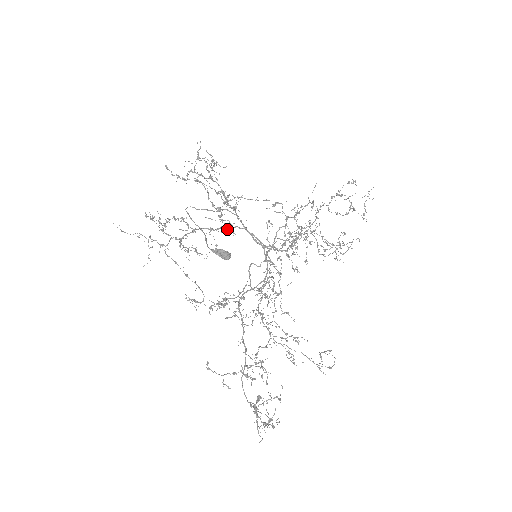
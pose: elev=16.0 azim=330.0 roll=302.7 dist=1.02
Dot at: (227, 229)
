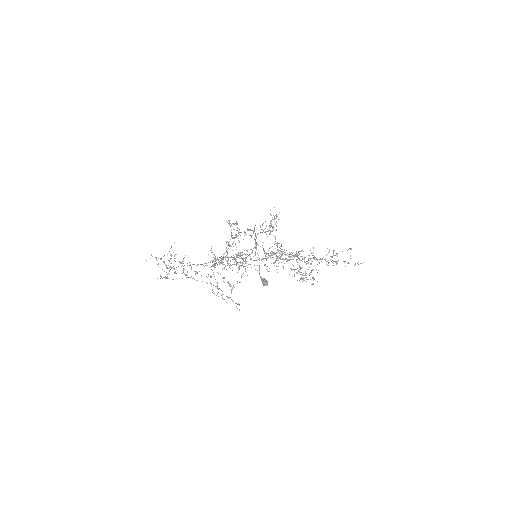
Dot at: (251, 236)
